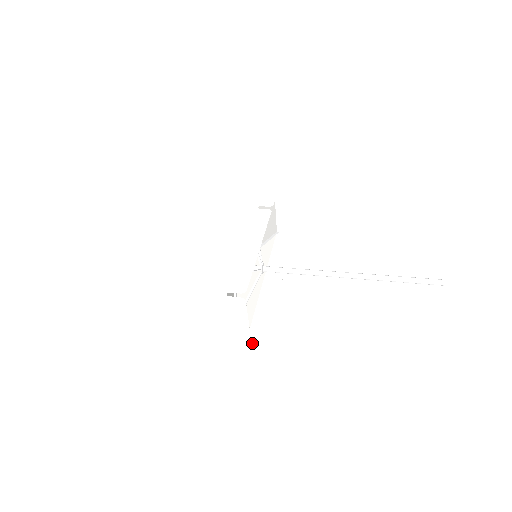
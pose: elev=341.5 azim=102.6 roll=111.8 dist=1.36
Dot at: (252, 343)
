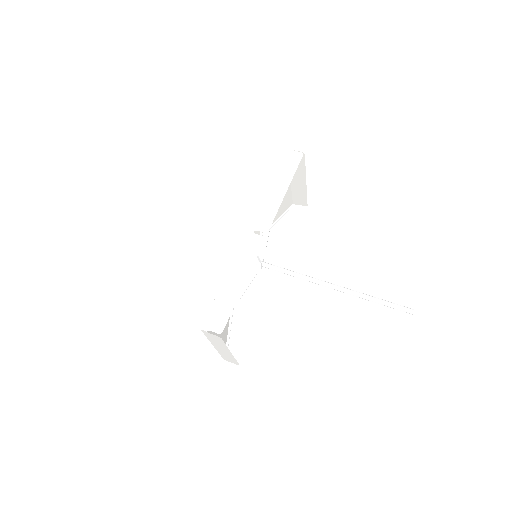
Dot at: (245, 325)
